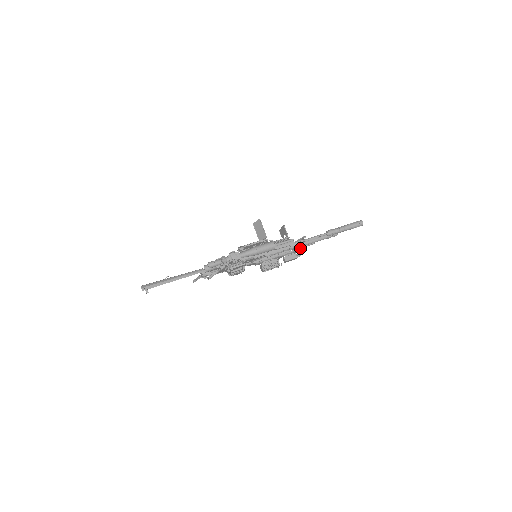
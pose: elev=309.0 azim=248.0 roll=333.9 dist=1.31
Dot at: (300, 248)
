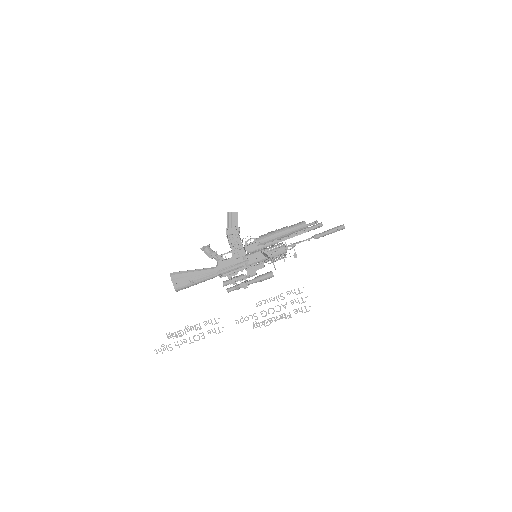
Dot at: occluded
